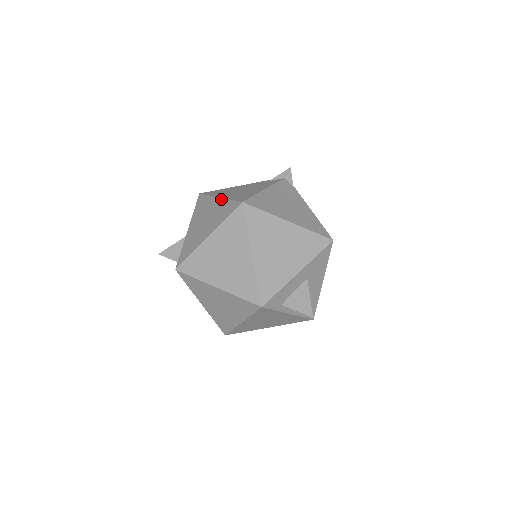
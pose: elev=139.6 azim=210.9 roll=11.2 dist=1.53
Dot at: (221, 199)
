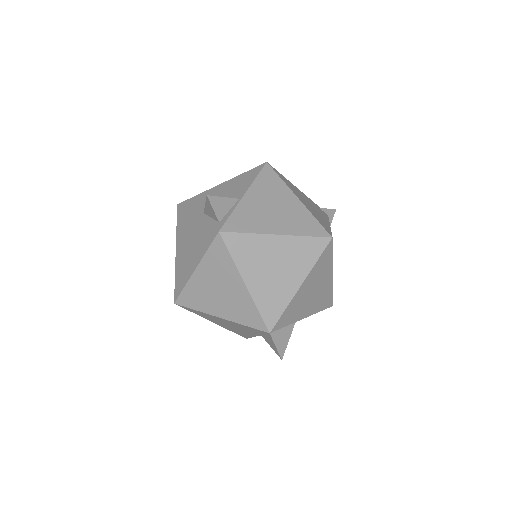
Dot at: (302, 204)
